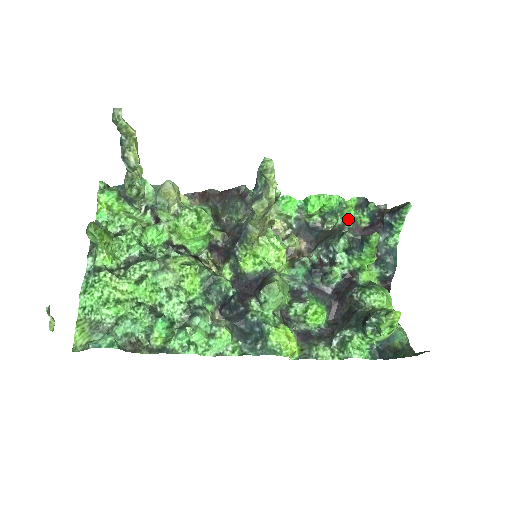
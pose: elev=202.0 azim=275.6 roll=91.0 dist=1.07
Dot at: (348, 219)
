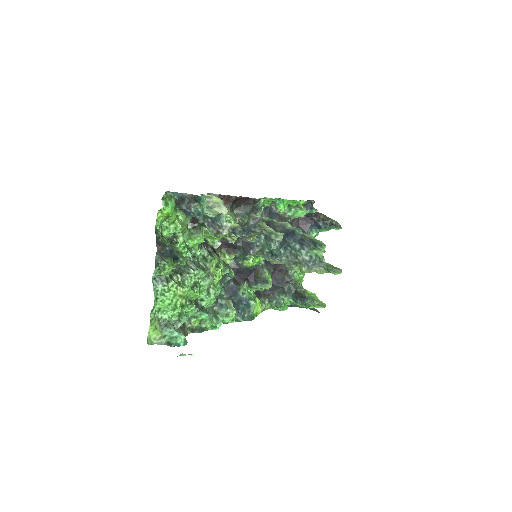
Dot at: occluded
